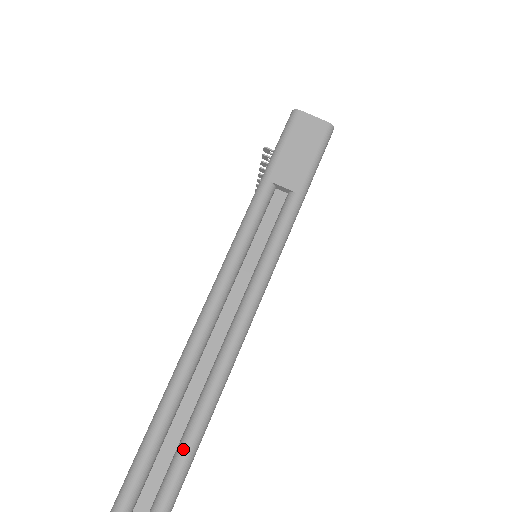
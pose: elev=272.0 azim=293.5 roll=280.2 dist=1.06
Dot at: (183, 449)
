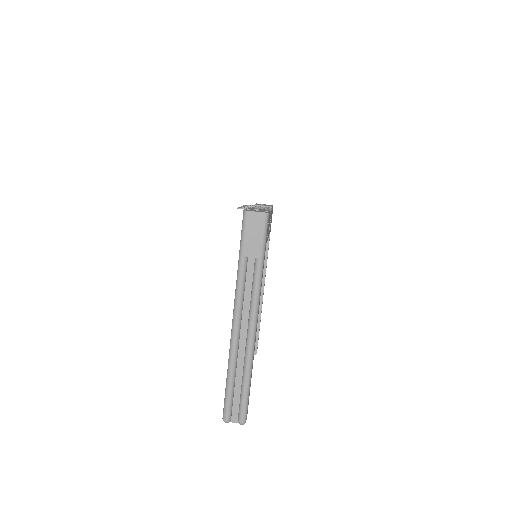
Dot at: (244, 388)
